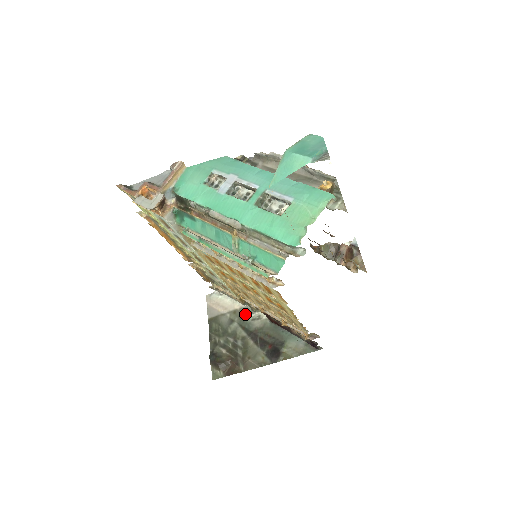
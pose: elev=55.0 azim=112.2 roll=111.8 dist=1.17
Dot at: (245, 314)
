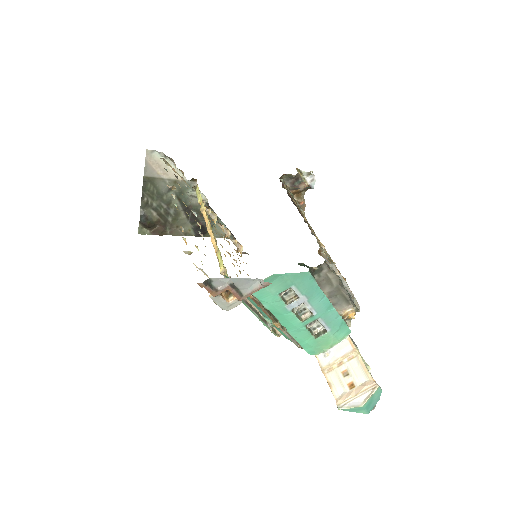
Dot at: (186, 189)
